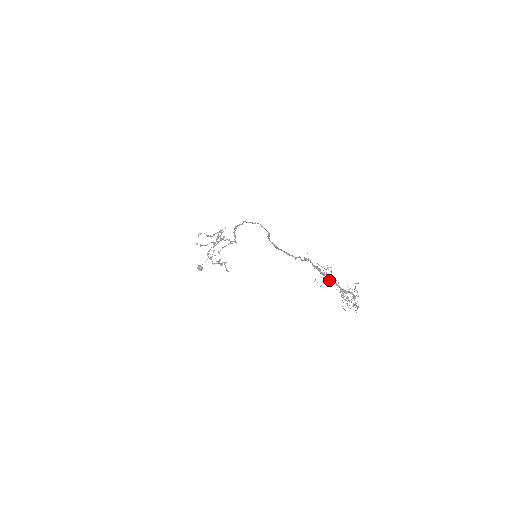
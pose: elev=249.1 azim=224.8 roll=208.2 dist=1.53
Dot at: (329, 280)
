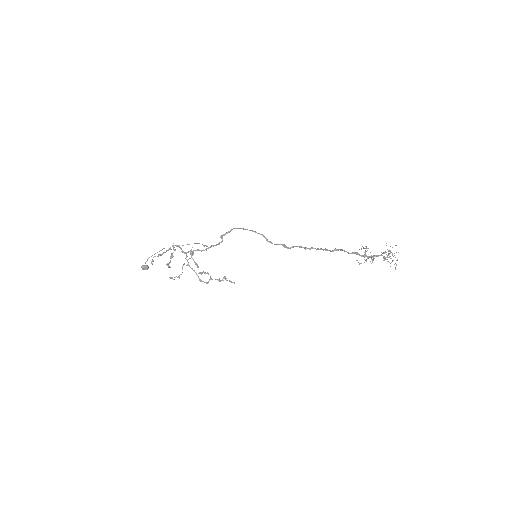
Dot at: (373, 258)
